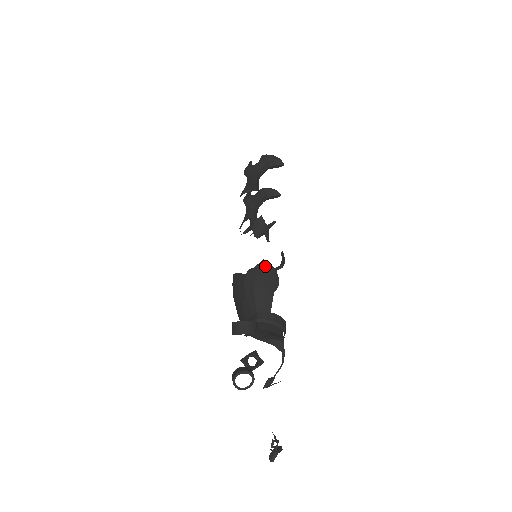
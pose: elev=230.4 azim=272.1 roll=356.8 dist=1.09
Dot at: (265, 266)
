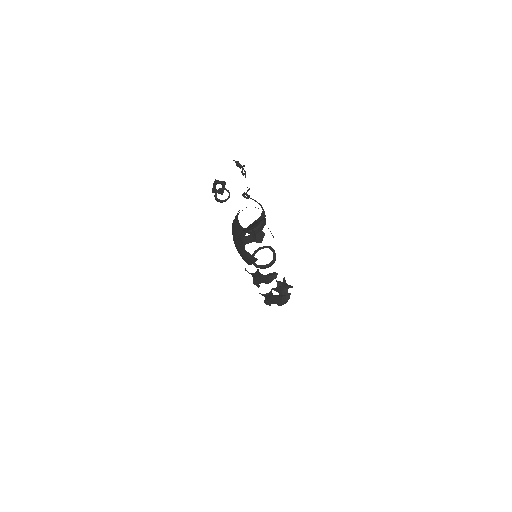
Dot at: occluded
